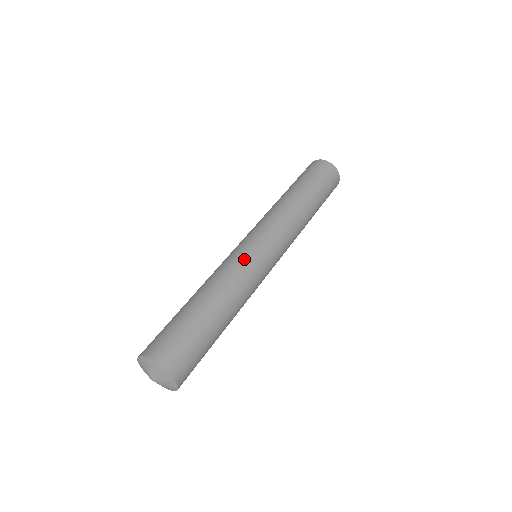
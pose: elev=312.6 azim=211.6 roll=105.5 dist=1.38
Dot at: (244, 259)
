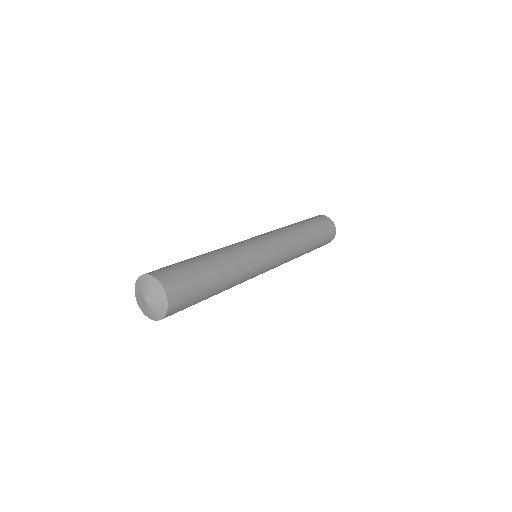
Dot at: (241, 242)
